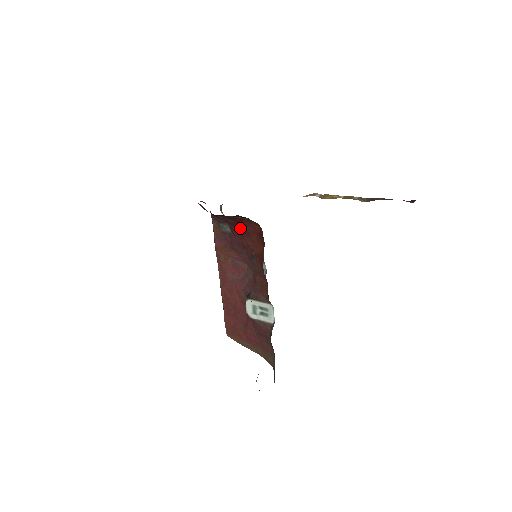
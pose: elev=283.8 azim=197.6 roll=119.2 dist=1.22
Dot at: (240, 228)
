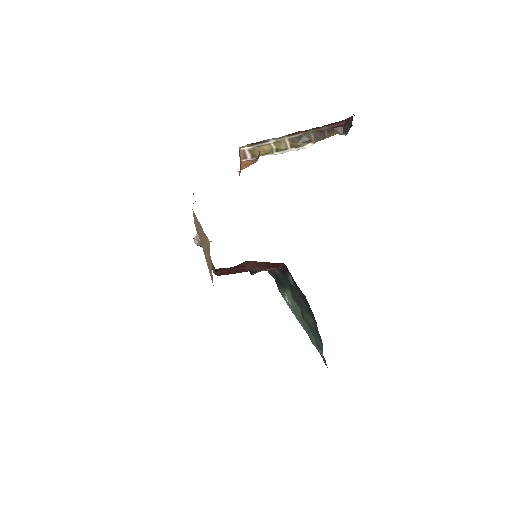
Dot at: occluded
